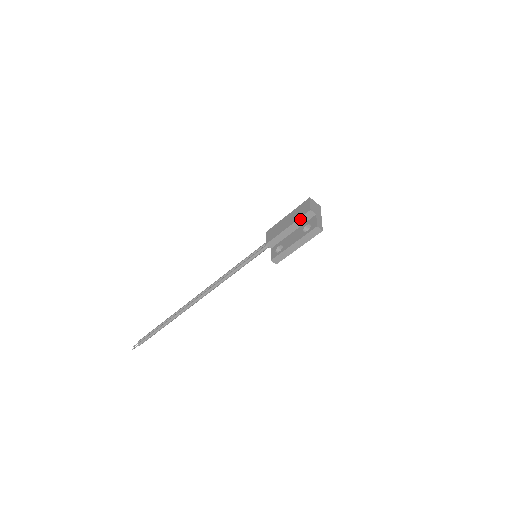
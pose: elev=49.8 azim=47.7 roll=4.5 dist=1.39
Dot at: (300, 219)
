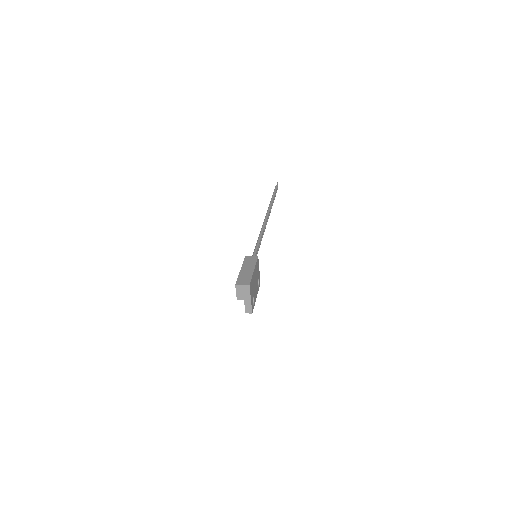
Dot at: occluded
